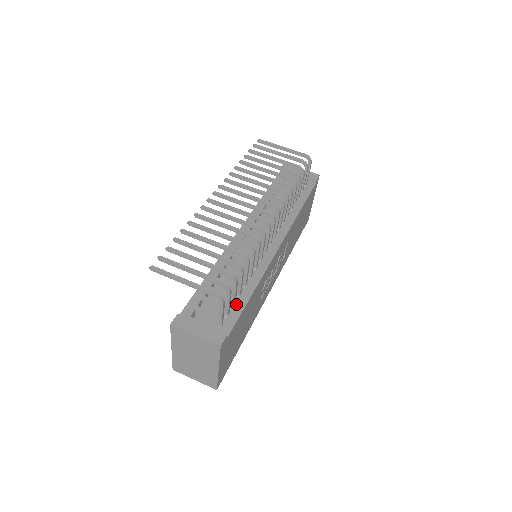
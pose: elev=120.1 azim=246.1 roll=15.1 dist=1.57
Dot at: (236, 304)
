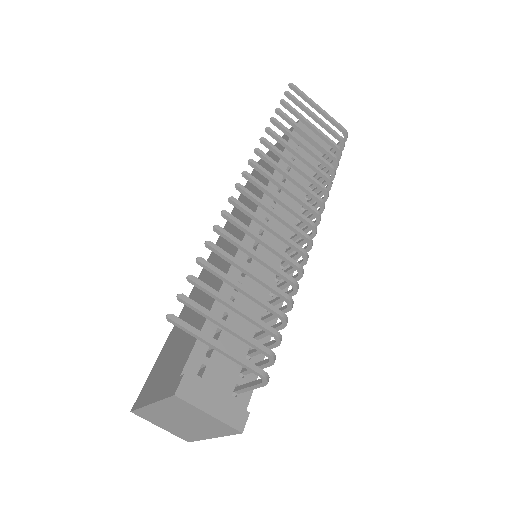
Dot at: occluded
